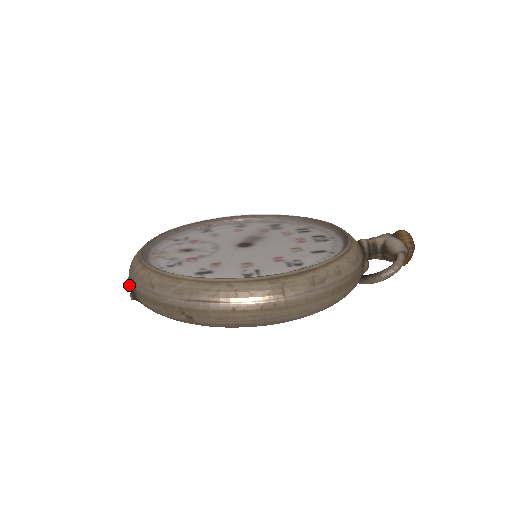
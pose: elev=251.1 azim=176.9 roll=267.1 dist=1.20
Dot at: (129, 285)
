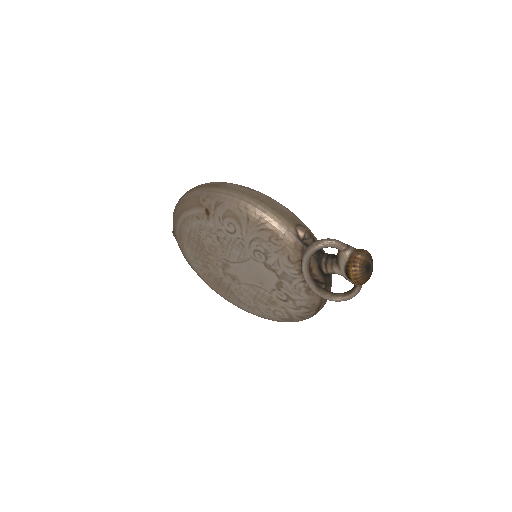
Dot at: occluded
